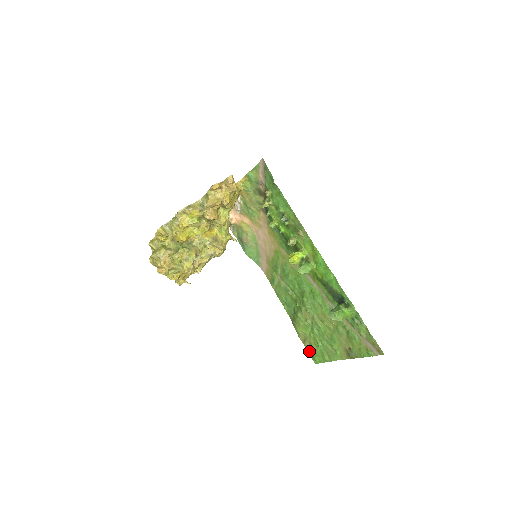
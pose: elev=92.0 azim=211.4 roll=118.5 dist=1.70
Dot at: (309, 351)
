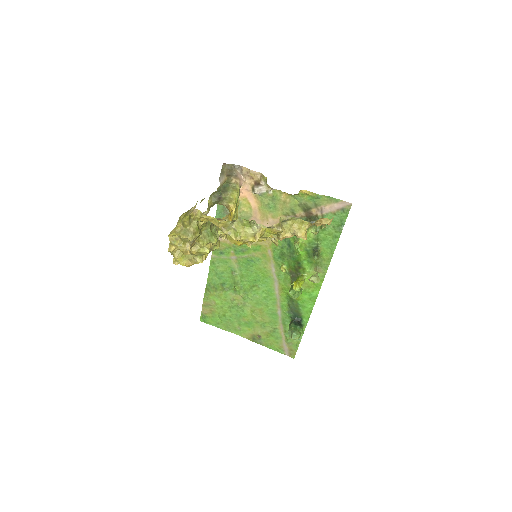
Dot at: (203, 312)
